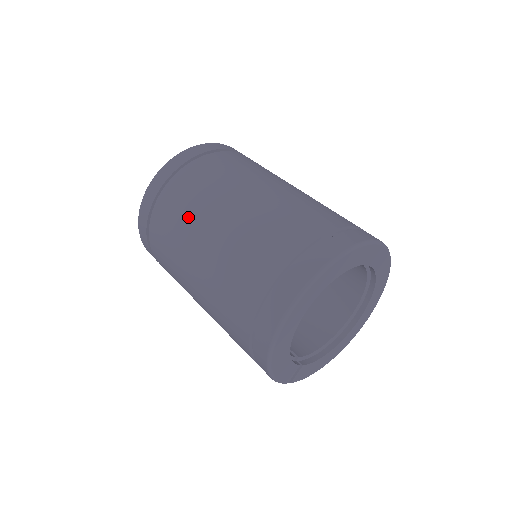
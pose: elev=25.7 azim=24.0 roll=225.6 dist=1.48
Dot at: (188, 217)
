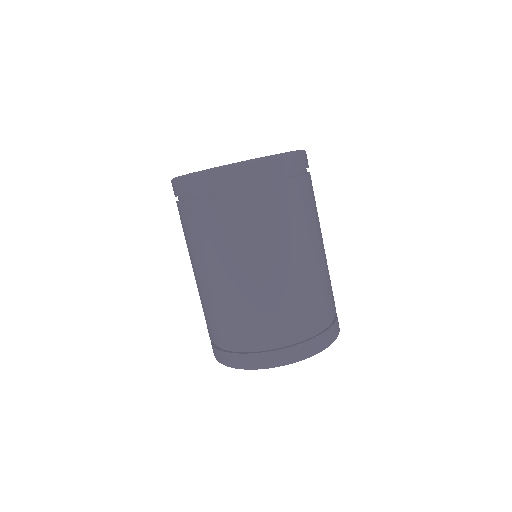
Dot at: (244, 239)
